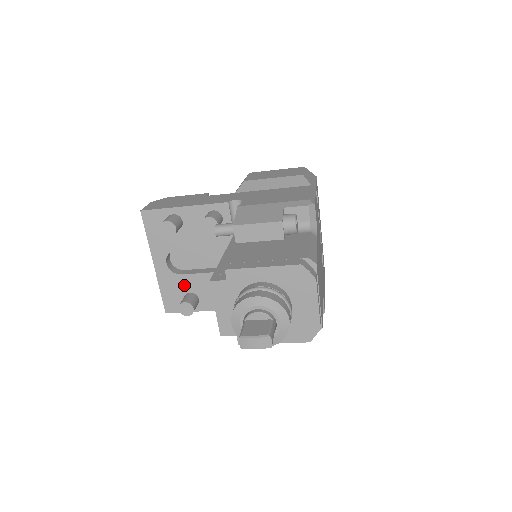
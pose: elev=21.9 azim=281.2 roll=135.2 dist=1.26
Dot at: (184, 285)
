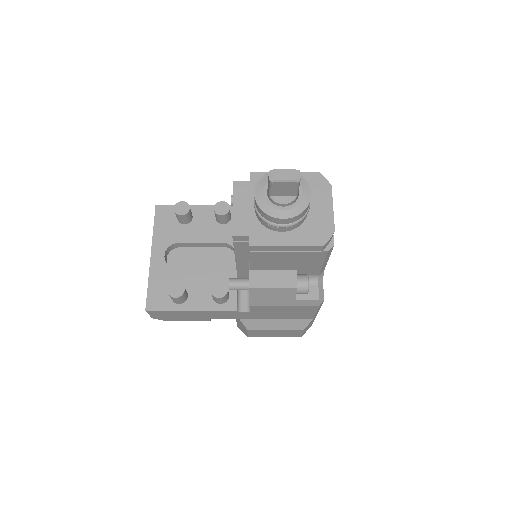
Dot at: (176, 279)
